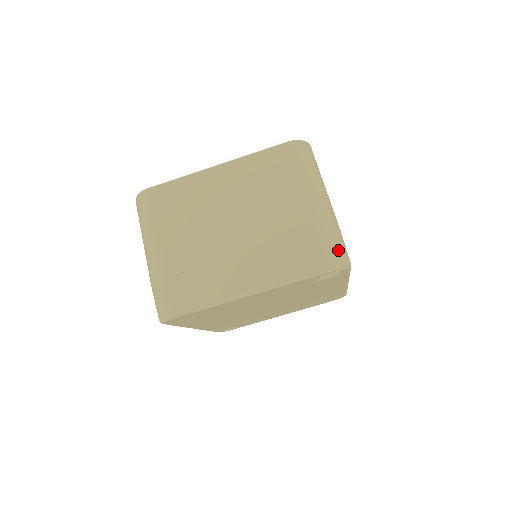
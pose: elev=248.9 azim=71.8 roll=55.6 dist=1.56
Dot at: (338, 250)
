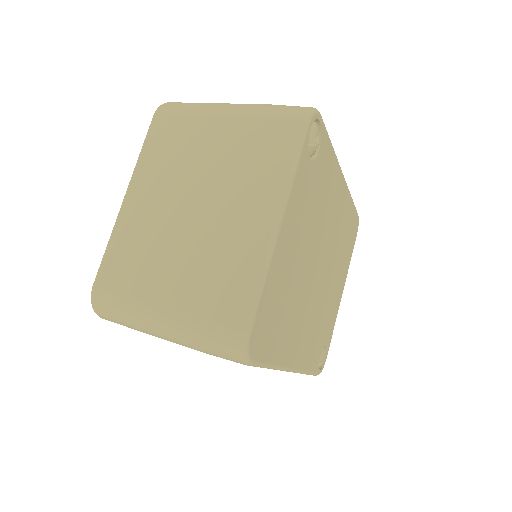
Dot at: (291, 108)
